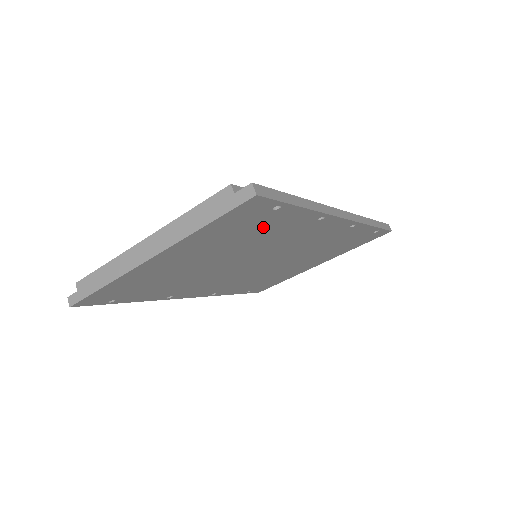
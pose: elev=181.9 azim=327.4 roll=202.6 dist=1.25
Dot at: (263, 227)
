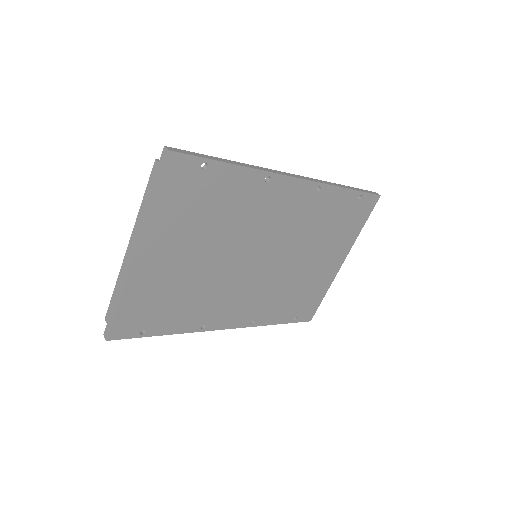
Dot at: (215, 198)
